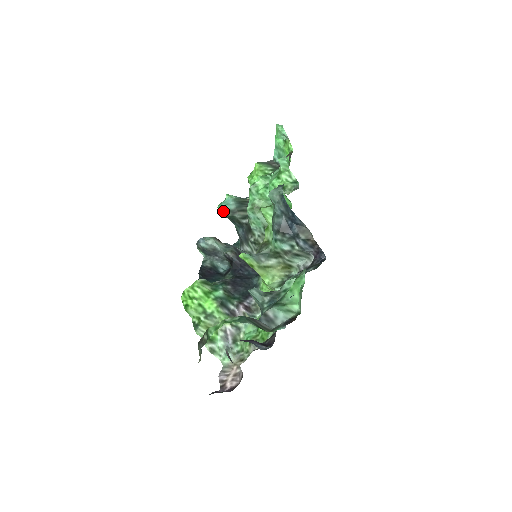
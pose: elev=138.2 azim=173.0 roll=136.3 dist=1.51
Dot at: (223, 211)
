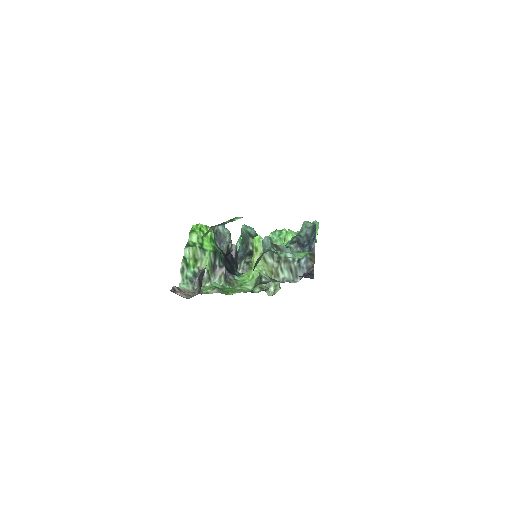
Dot at: (245, 229)
